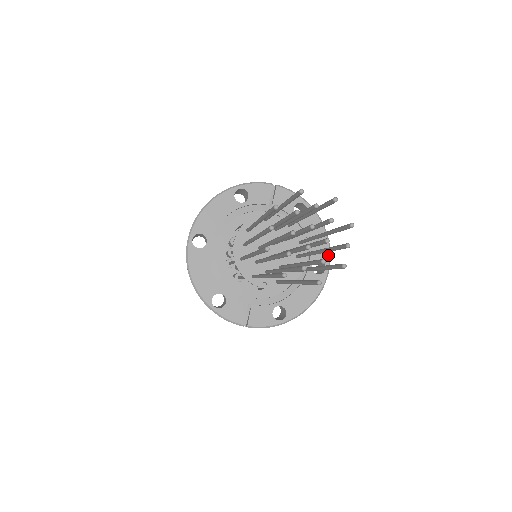
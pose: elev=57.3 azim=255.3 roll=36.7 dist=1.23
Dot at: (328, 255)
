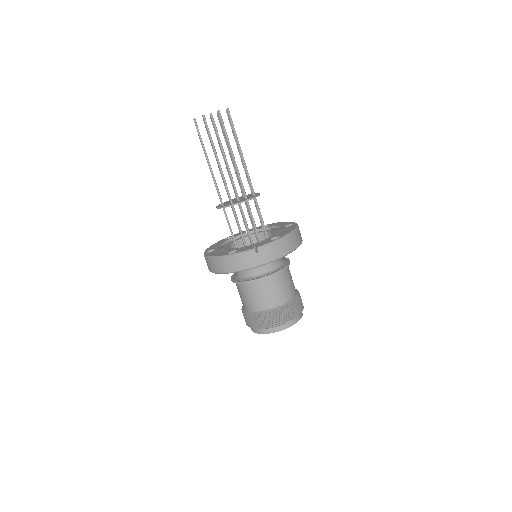
Dot at: (292, 222)
